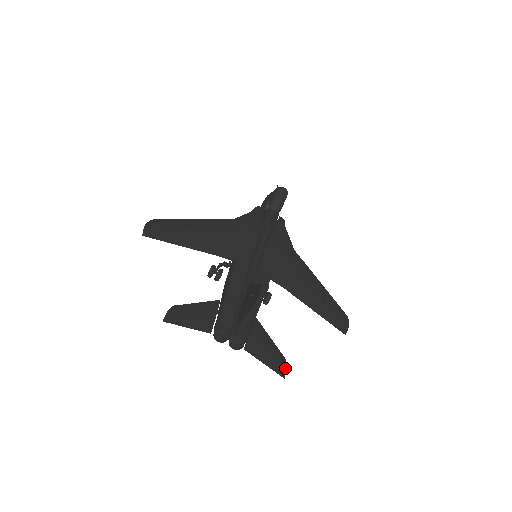
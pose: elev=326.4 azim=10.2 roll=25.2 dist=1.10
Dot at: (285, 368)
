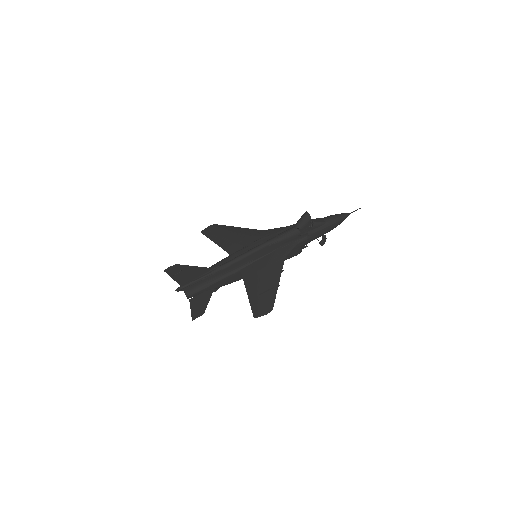
Dot at: (198, 316)
